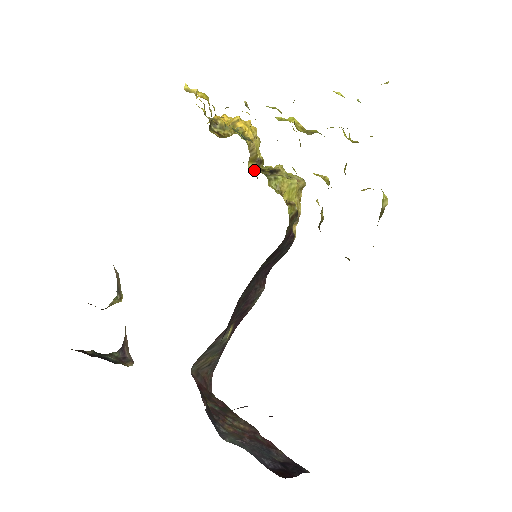
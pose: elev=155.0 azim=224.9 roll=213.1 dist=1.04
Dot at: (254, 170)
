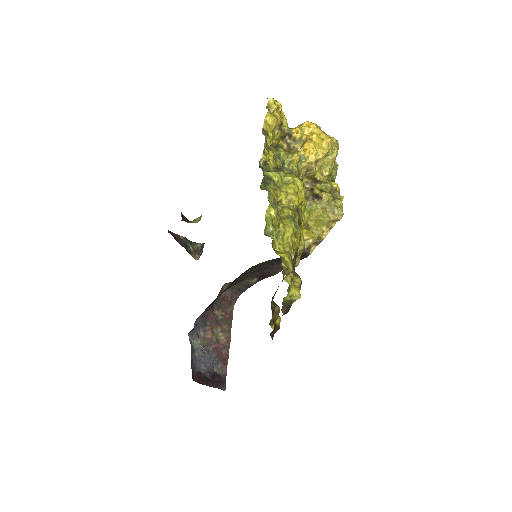
Dot at: (308, 185)
